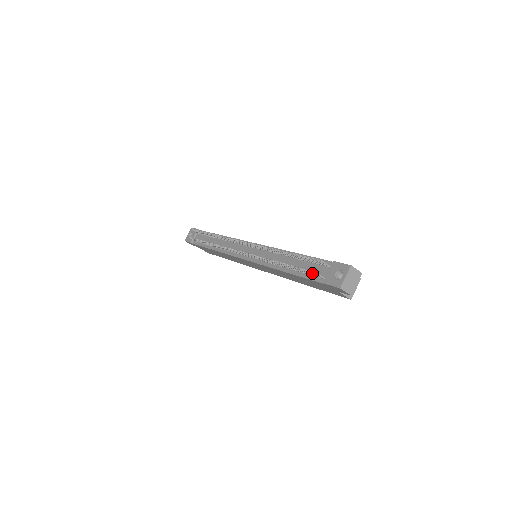
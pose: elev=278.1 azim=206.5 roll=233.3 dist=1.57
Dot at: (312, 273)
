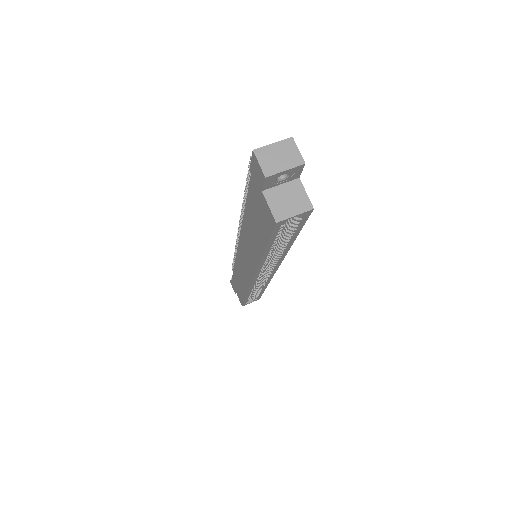
Dot at: occluded
